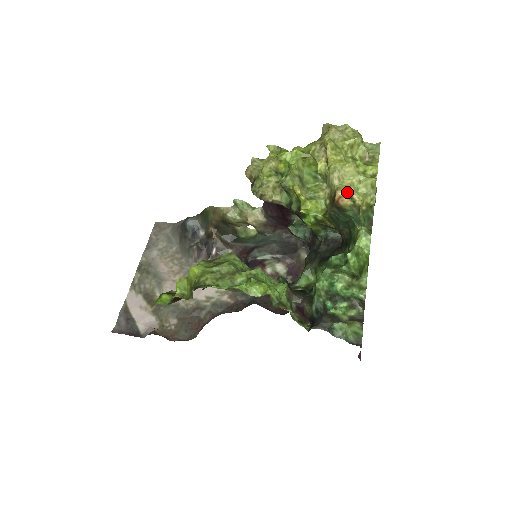
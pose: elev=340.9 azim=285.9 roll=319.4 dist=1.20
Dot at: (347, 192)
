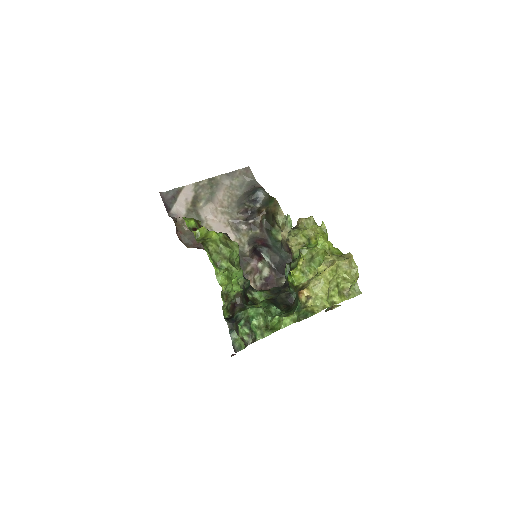
Dot at: (309, 295)
